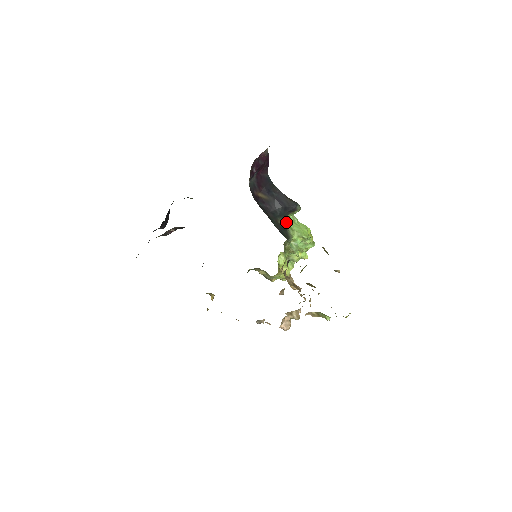
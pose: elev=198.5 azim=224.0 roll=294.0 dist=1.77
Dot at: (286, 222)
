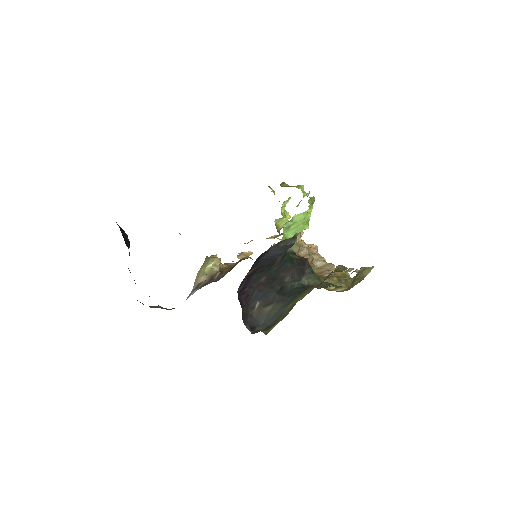
Dot at: occluded
